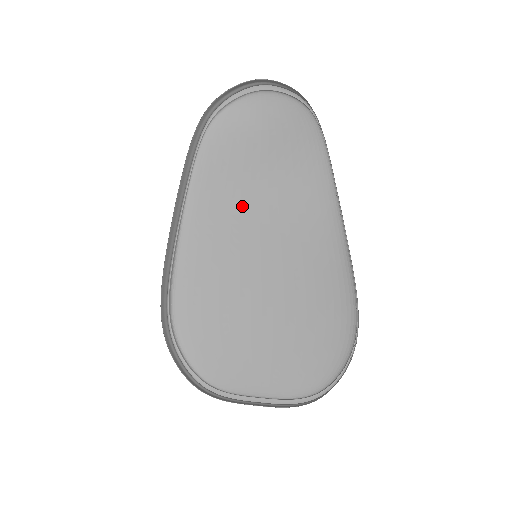
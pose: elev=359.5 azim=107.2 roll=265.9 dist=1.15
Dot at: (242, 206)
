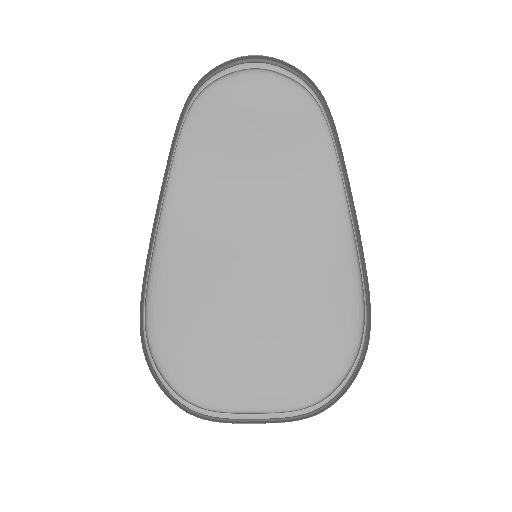
Dot at: (235, 199)
